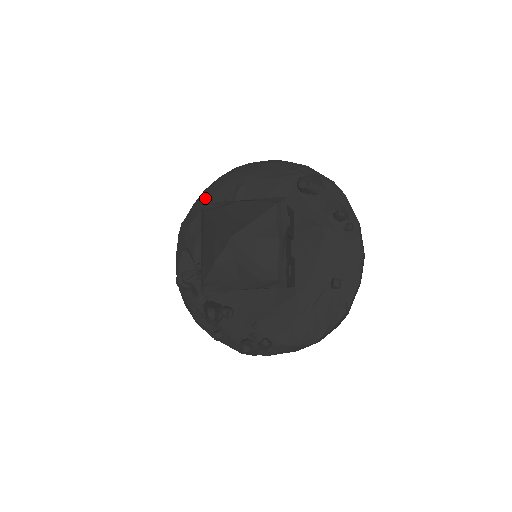
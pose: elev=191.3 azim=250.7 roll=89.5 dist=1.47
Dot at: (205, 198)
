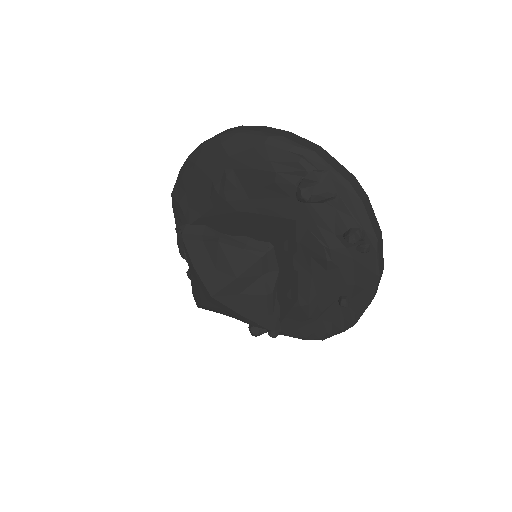
Dot at: (190, 173)
